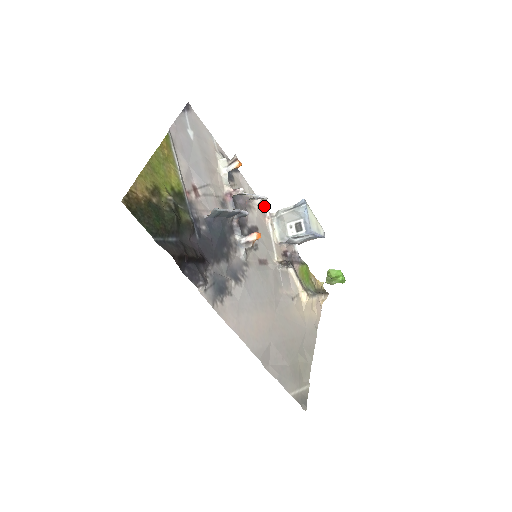
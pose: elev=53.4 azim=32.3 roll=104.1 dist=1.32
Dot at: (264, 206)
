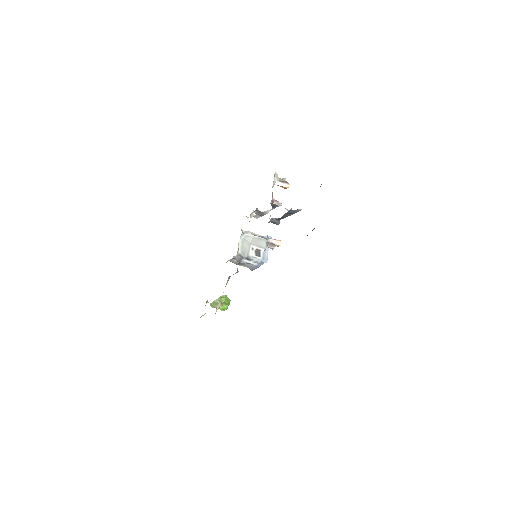
Dot at: occluded
